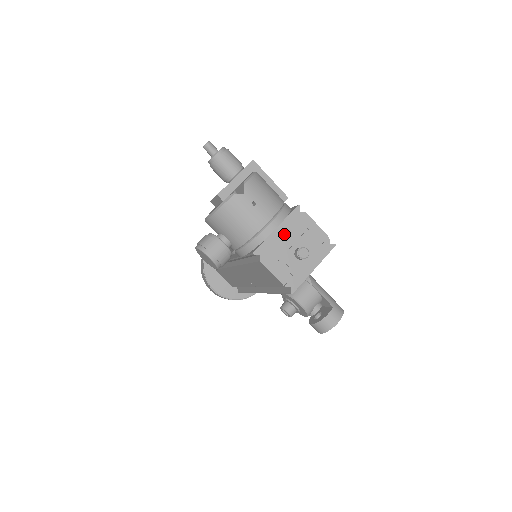
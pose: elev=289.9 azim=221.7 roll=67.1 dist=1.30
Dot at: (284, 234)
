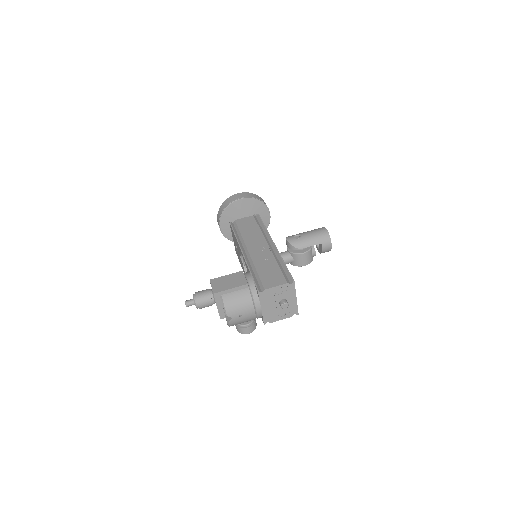
Dot at: (267, 306)
